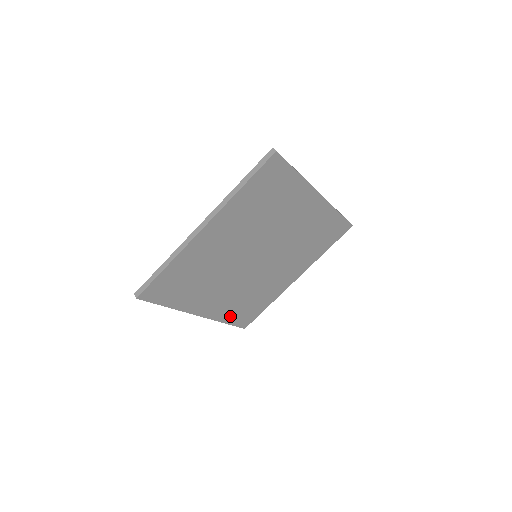
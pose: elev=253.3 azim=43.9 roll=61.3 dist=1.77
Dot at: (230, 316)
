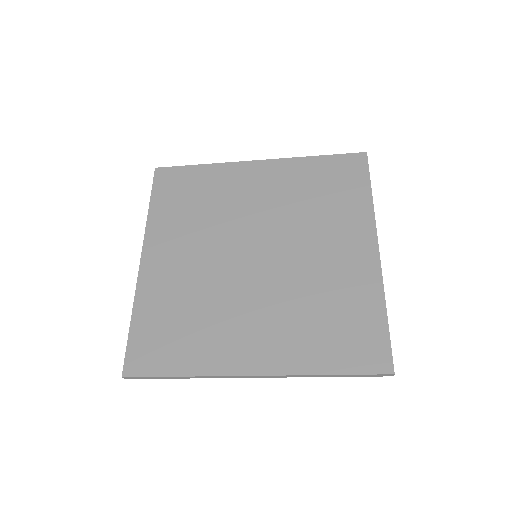
Dot at: occluded
